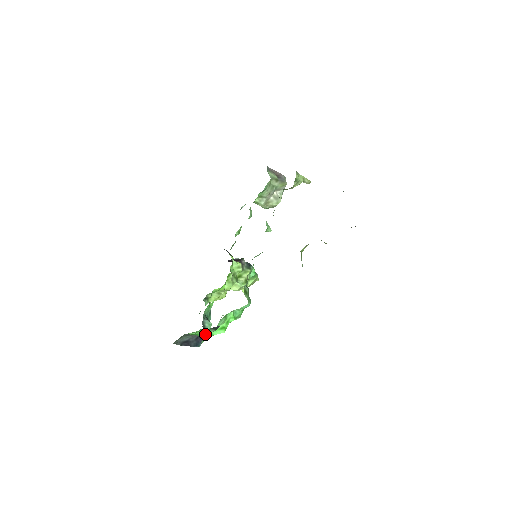
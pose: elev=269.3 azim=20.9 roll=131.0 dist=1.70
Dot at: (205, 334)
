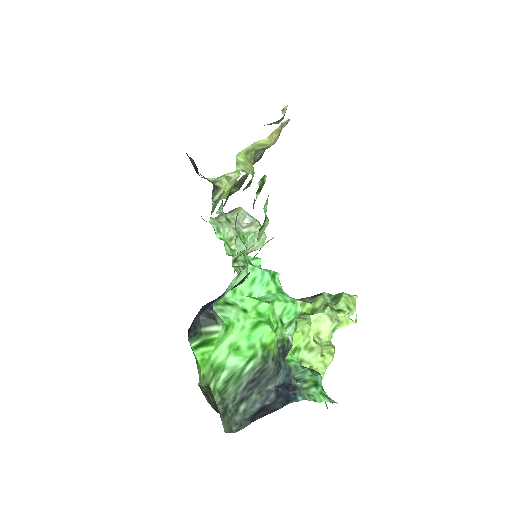
Dot at: (240, 357)
